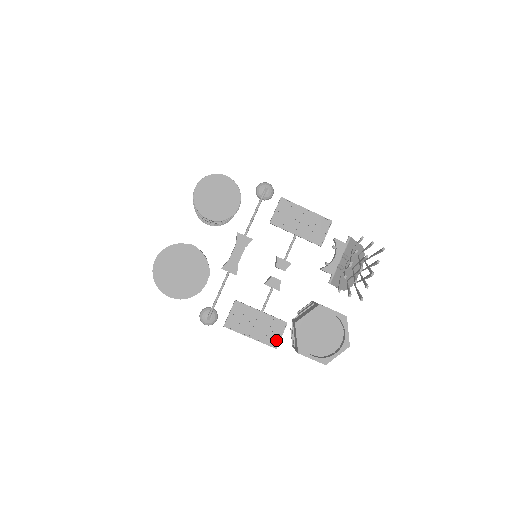
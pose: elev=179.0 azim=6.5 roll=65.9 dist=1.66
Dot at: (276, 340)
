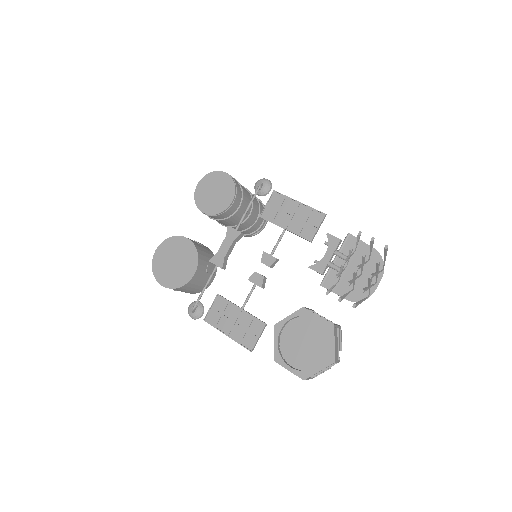
Dot at: (252, 342)
